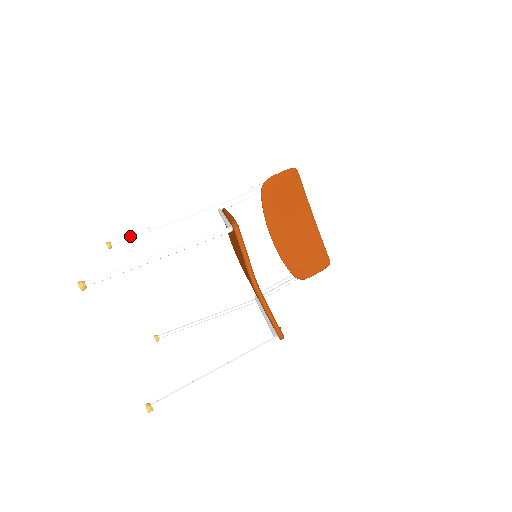
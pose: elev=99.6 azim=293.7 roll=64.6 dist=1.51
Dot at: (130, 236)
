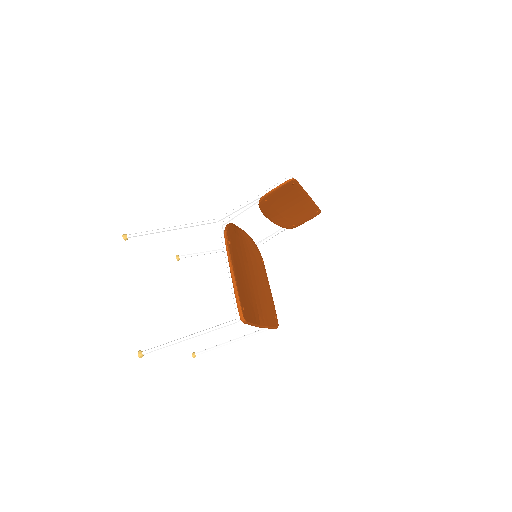
Dot at: occluded
